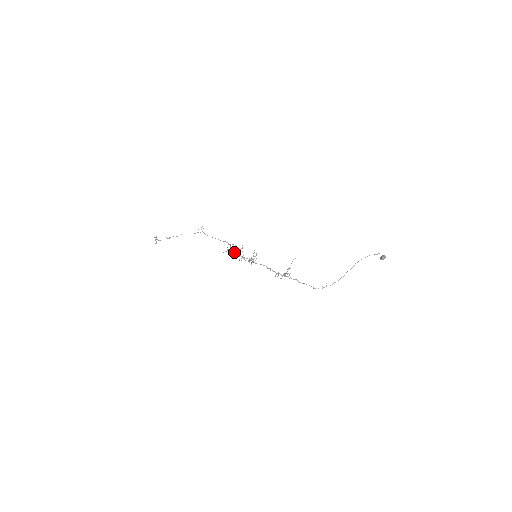
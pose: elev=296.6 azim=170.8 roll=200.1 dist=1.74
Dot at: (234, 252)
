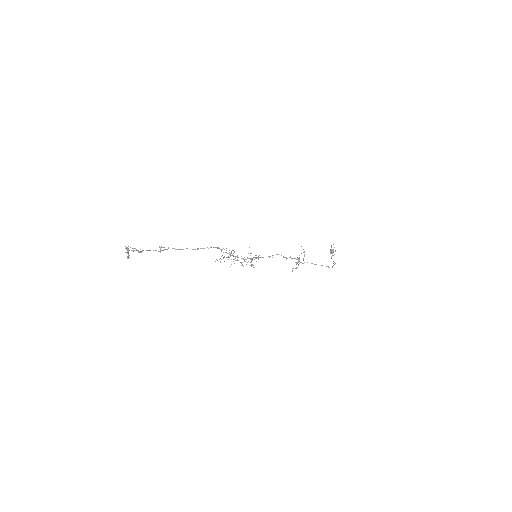
Dot at: (233, 255)
